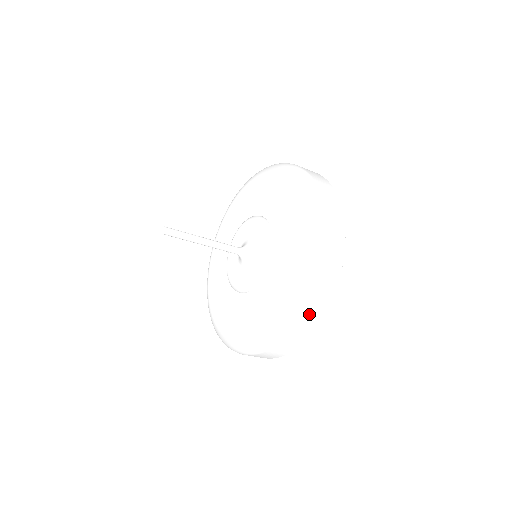
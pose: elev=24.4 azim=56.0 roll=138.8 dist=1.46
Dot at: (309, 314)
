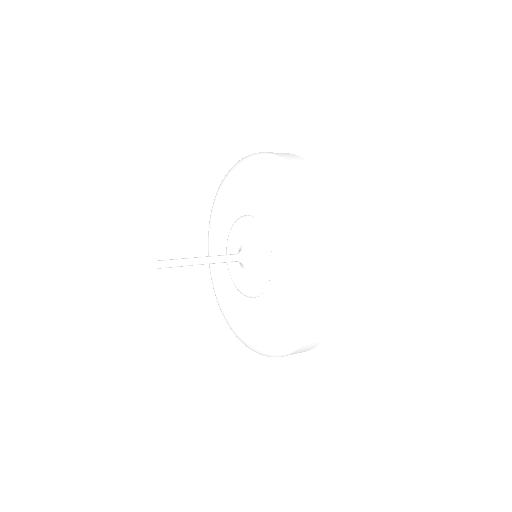
Dot at: occluded
